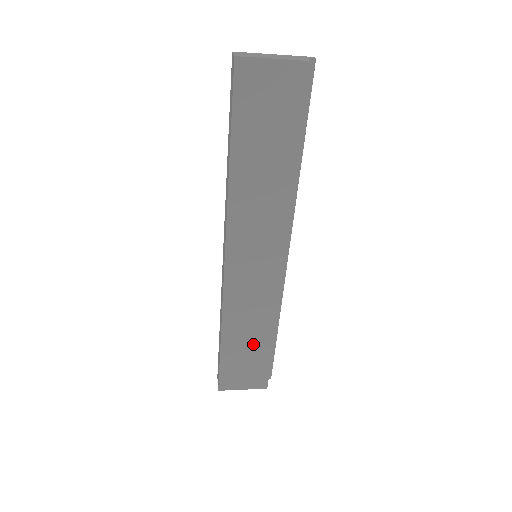
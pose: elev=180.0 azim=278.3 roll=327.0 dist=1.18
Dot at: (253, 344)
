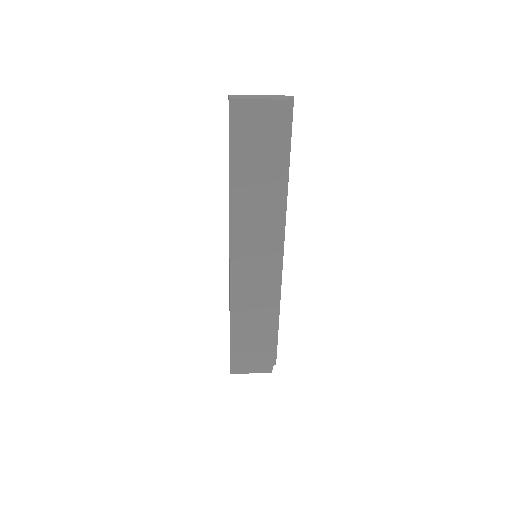
Dot at: (257, 332)
